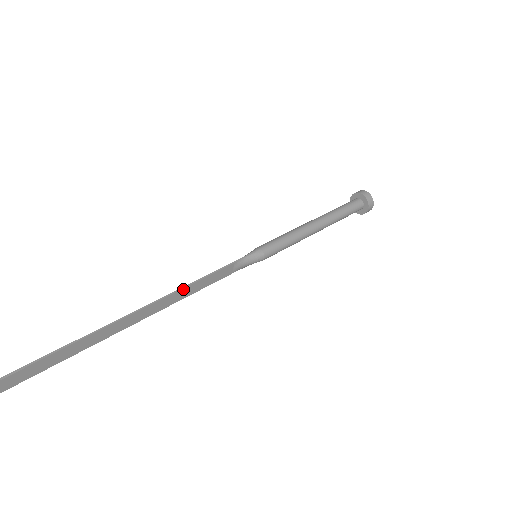
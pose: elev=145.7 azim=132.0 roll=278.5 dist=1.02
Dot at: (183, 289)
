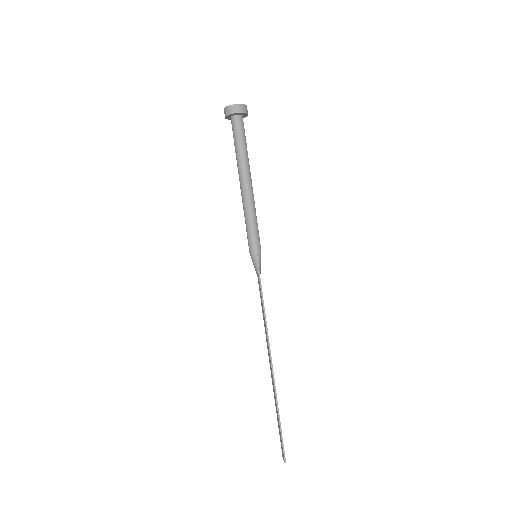
Dot at: (267, 328)
